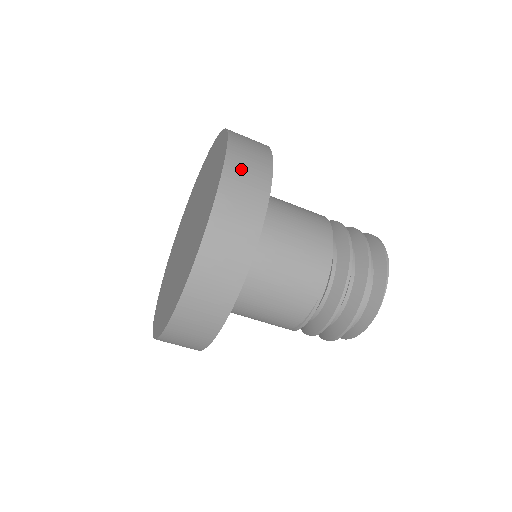
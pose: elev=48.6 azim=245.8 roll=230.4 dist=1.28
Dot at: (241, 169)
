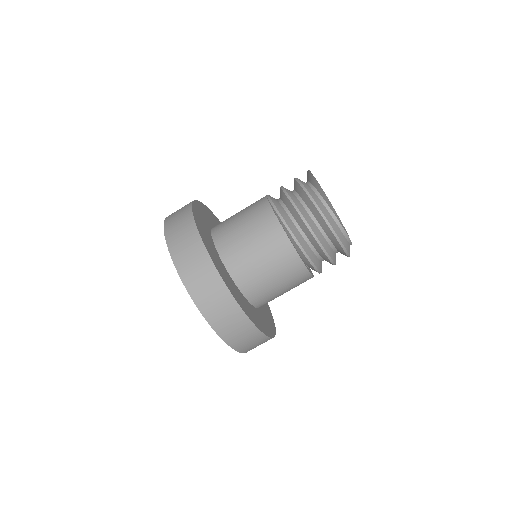
Dot at: occluded
